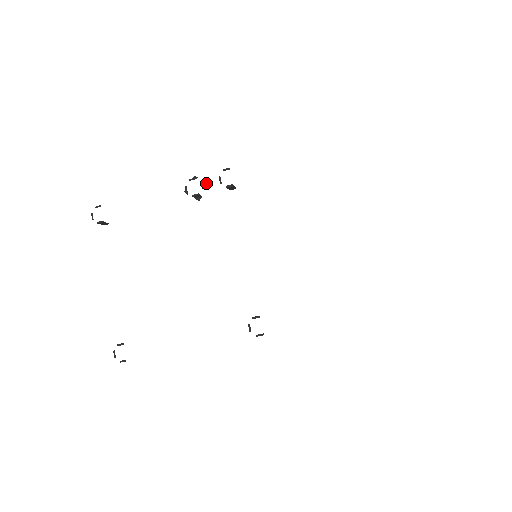
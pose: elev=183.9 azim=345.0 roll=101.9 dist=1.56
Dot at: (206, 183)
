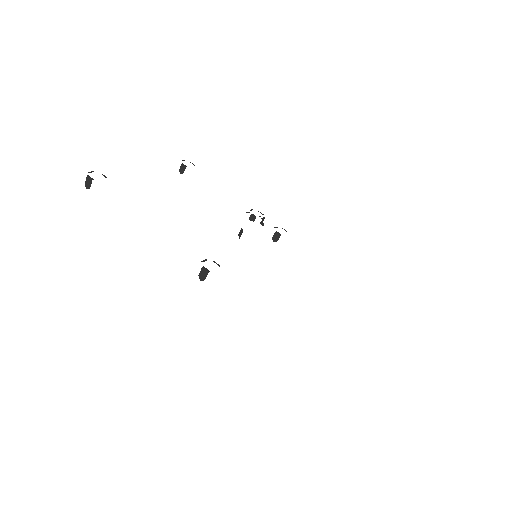
Dot at: (263, 223)
